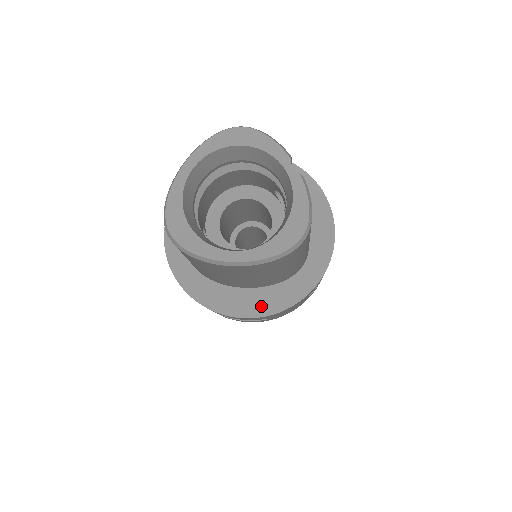
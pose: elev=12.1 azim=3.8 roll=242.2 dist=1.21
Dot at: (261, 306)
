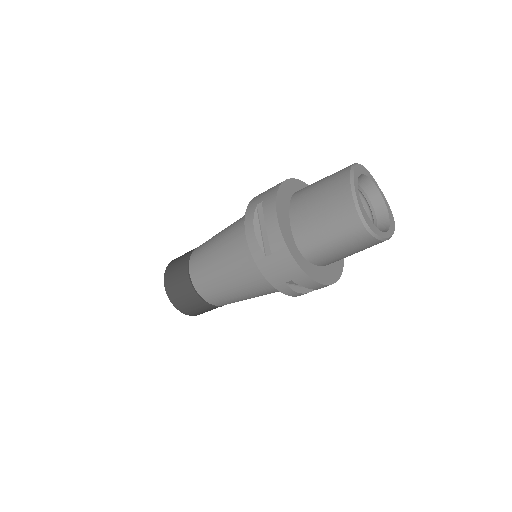
Dot at: (334, 275)
